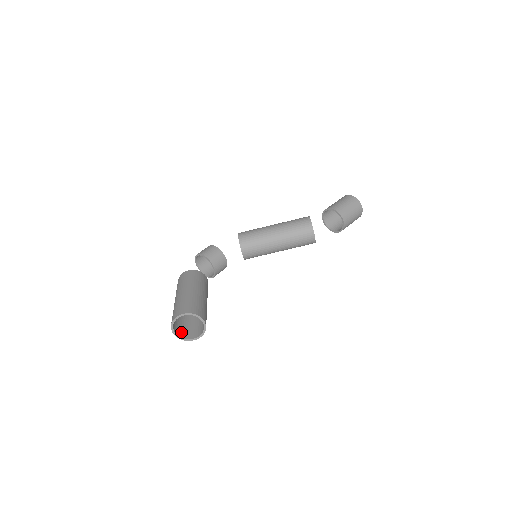
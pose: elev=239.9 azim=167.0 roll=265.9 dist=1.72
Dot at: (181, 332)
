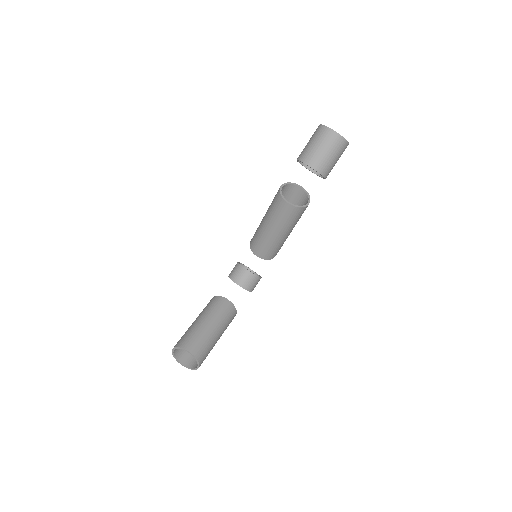
Dot at: (194, 362)
